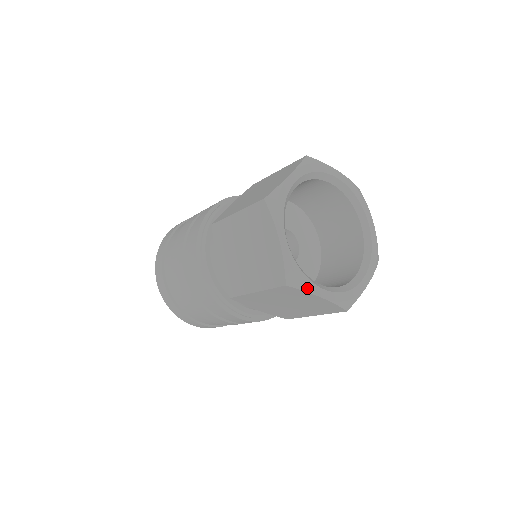
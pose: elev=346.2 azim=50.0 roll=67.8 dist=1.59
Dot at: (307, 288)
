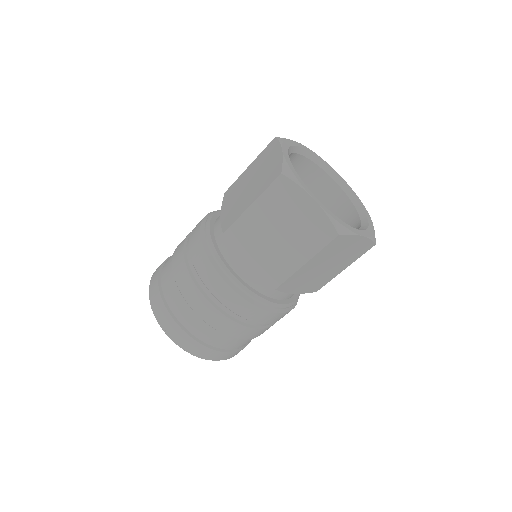
Dot at: (352, 231)
